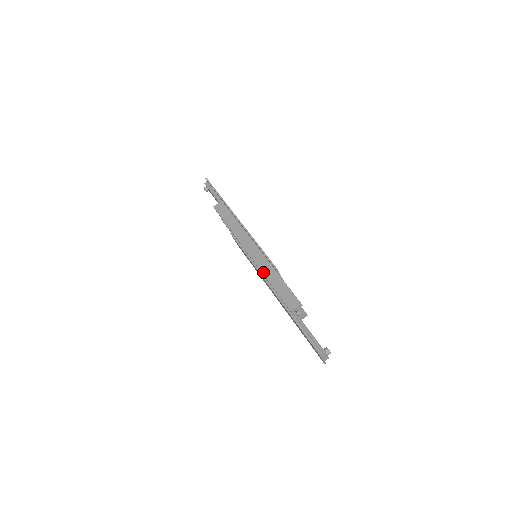
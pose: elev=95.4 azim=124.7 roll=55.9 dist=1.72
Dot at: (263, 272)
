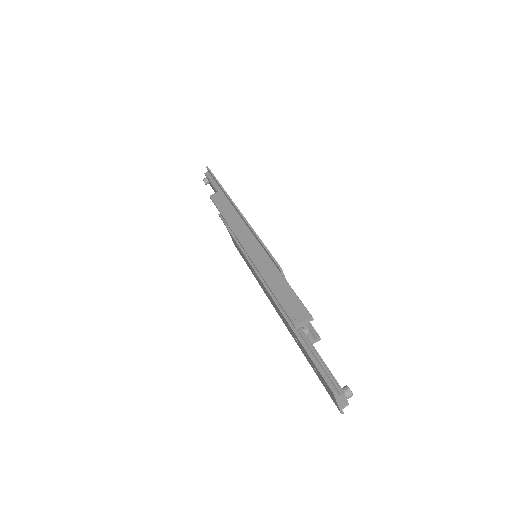
Dot at: (261, 272)
